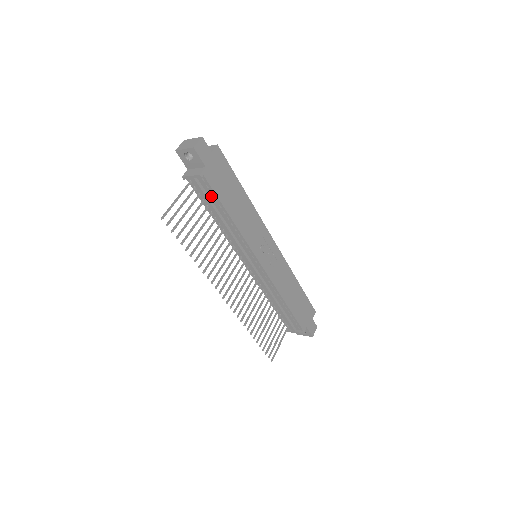
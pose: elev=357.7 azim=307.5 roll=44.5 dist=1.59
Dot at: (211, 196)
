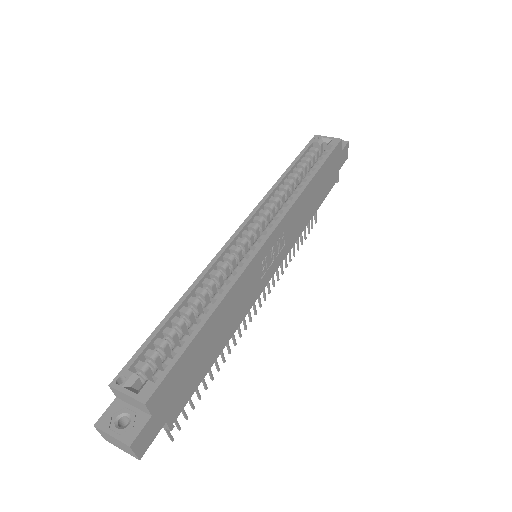
Dot at: occluded
